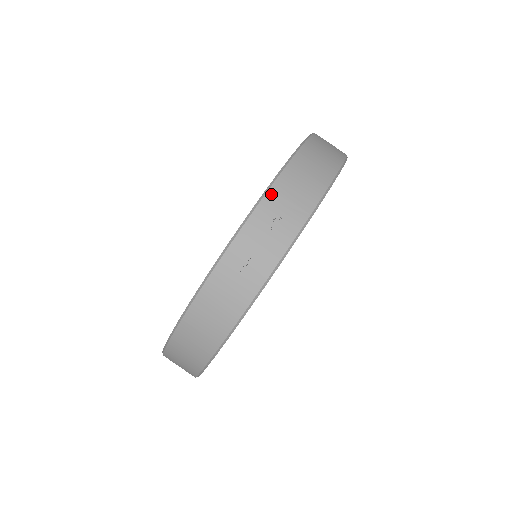
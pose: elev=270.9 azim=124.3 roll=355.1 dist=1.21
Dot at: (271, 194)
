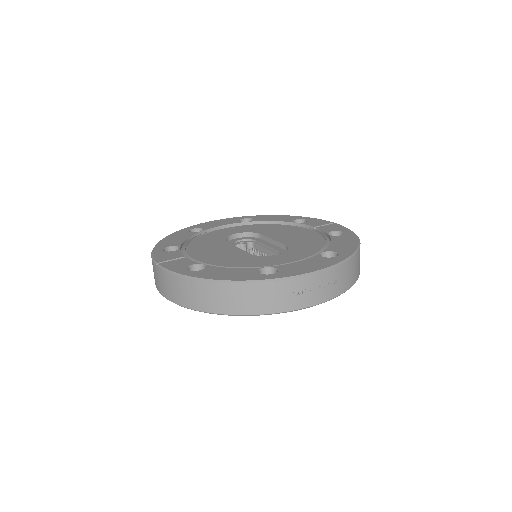
Dot at: (340, 268)
